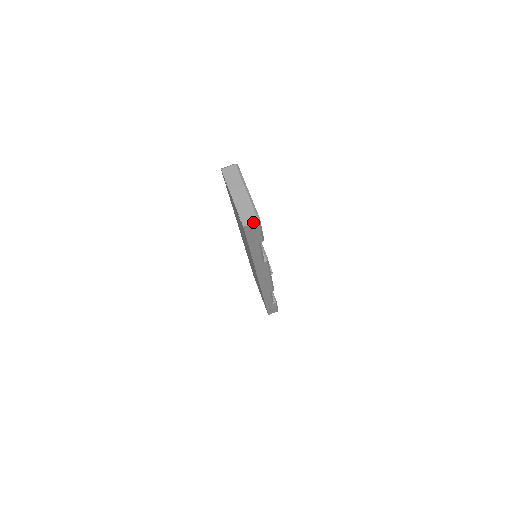
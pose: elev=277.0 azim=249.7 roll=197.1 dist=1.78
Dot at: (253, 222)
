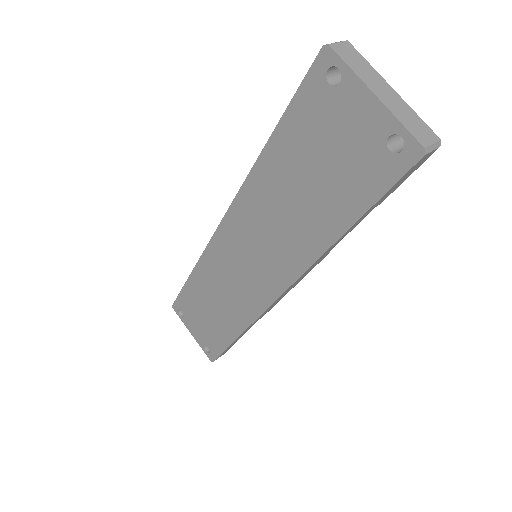
Dot at: (435, 147)
